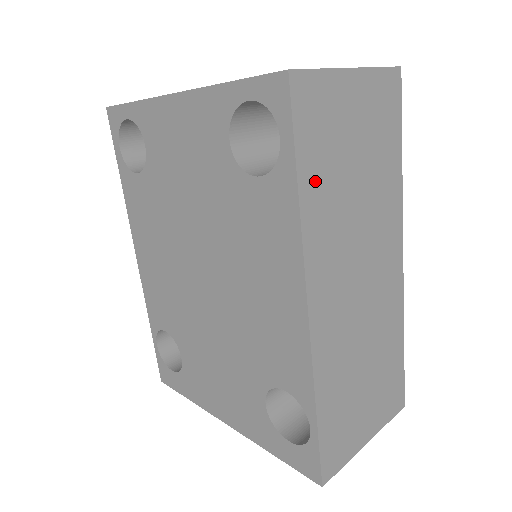
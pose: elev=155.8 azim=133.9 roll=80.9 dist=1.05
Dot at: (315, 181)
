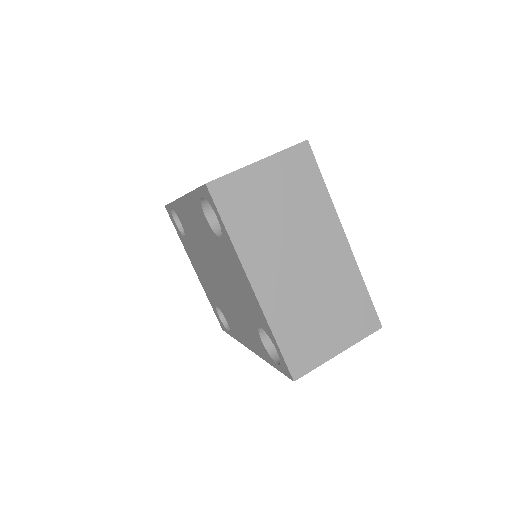
Dot at: occluded
